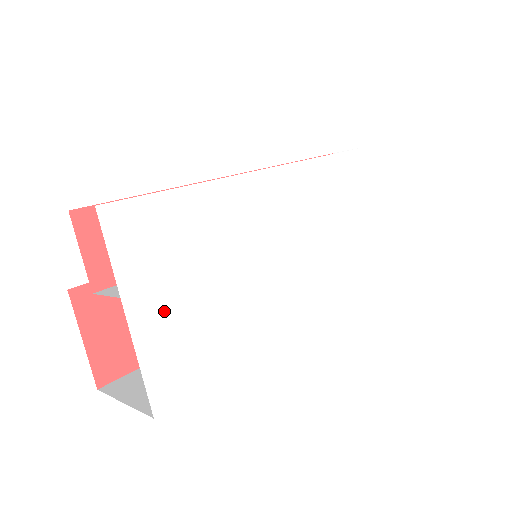
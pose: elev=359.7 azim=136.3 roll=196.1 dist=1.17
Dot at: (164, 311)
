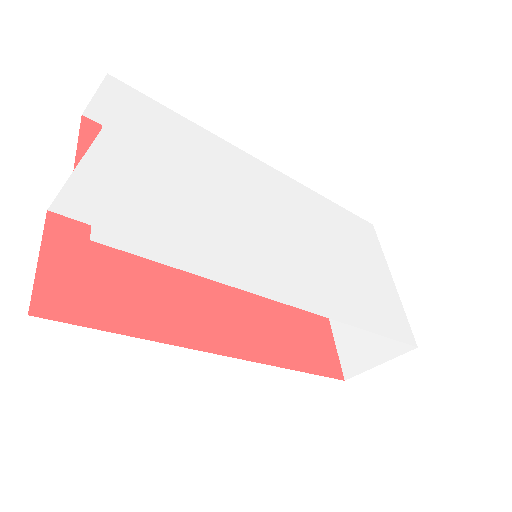
Dot at: (141, 170)
